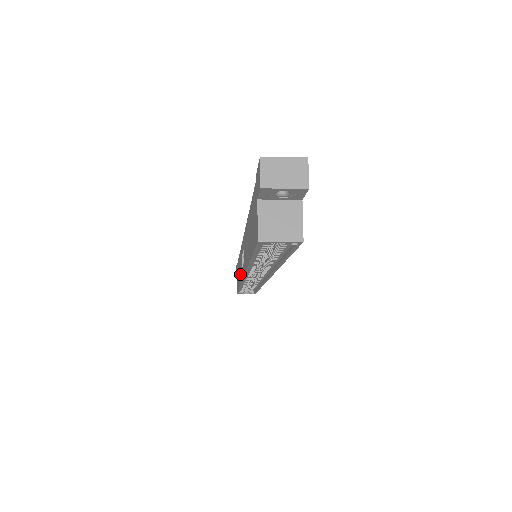
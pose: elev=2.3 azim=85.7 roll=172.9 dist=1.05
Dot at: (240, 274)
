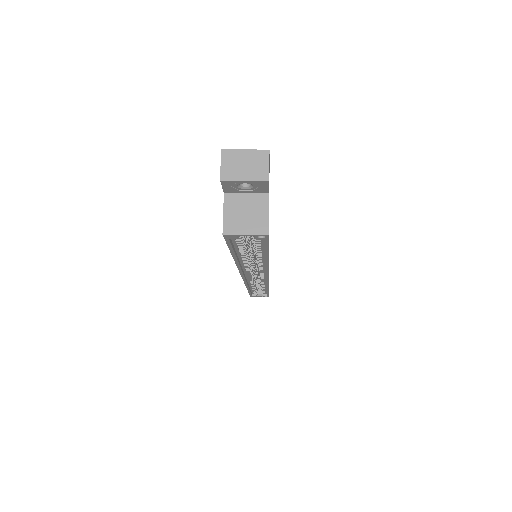
Dot at: occluded
